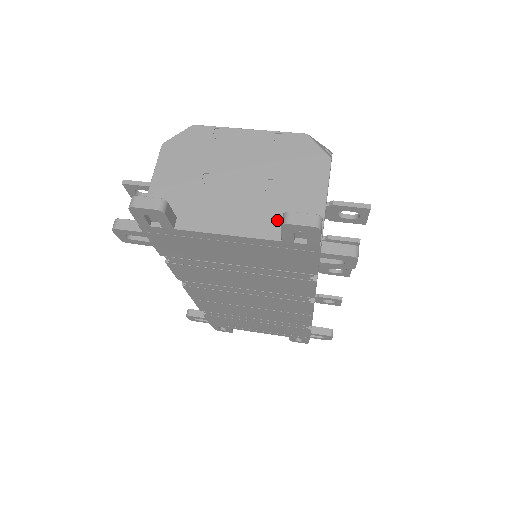
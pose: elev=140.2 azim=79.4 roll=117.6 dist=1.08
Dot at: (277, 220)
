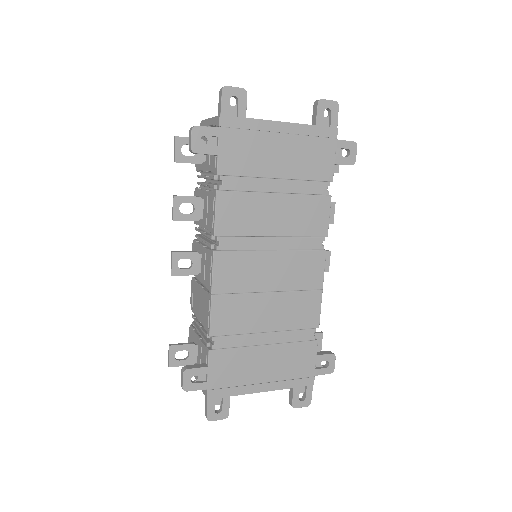
Dot at: occluded
